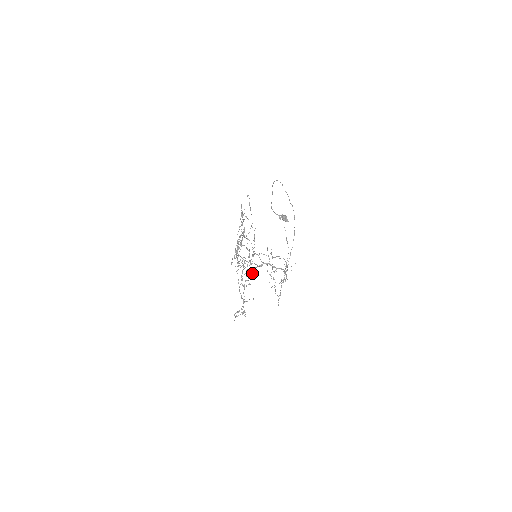
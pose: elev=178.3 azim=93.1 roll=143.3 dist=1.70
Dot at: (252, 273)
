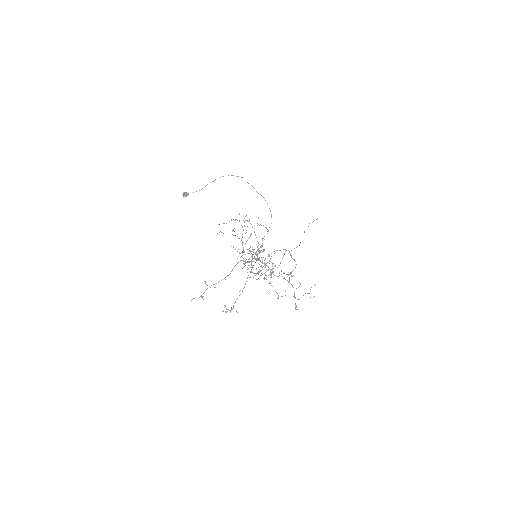
Dot at: occluded
